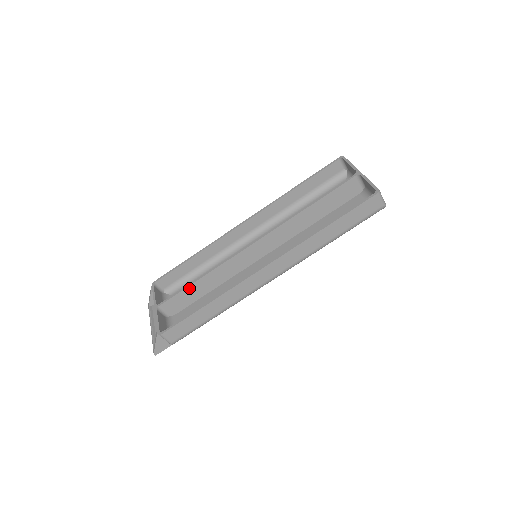
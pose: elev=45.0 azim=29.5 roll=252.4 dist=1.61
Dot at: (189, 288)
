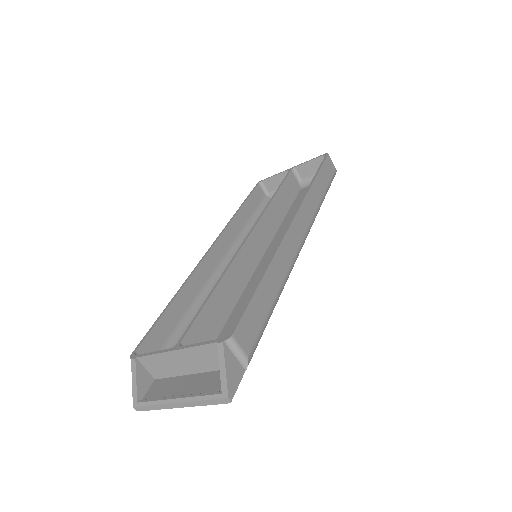
Dot at: (208, 305)
